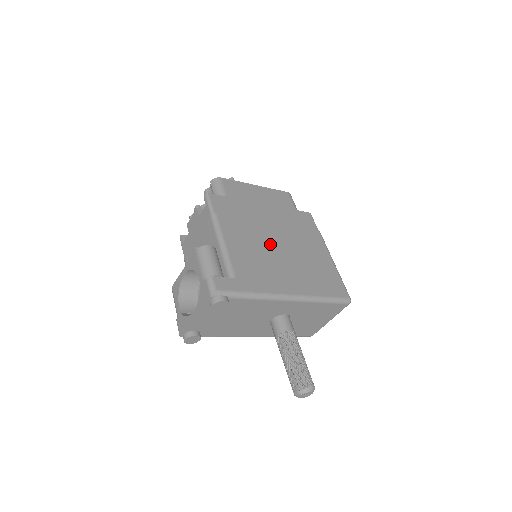
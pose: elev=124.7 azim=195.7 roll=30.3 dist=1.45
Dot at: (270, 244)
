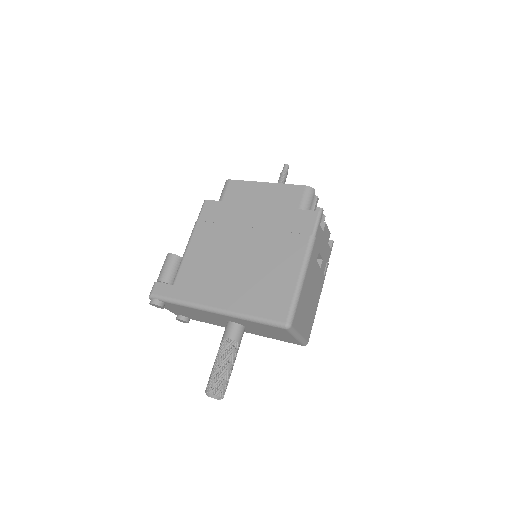
Dot at: (231, 253)
